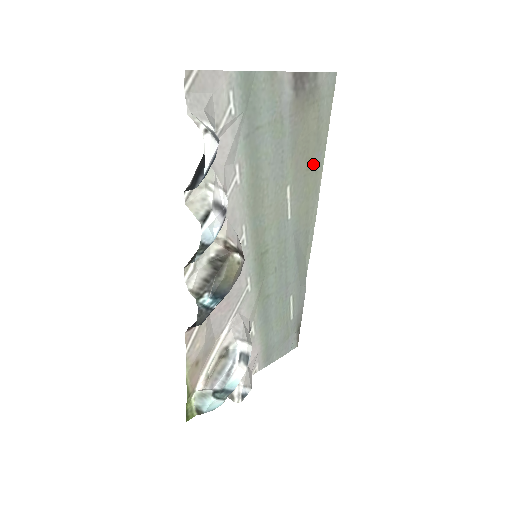
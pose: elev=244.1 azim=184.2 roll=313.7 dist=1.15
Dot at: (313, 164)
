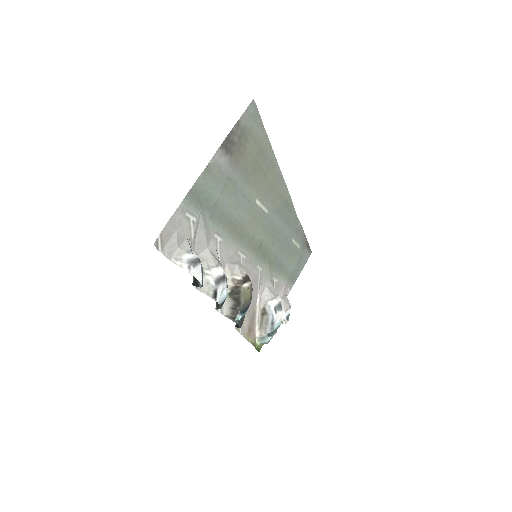
Dot at: (267, 167)
